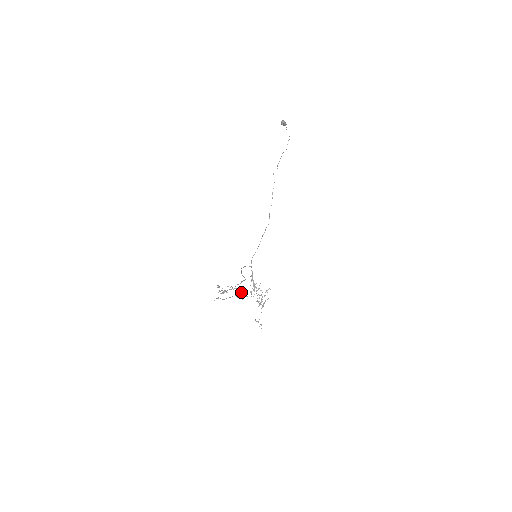
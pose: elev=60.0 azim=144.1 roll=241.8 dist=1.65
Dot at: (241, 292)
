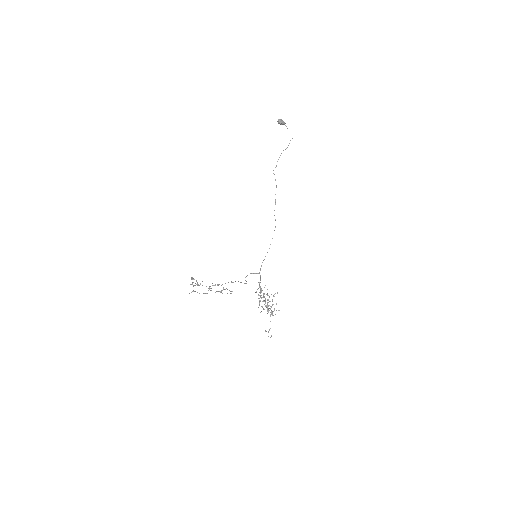
Dot at: occluded
